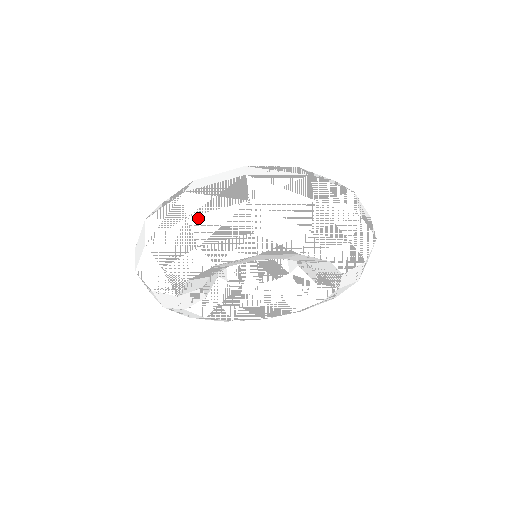
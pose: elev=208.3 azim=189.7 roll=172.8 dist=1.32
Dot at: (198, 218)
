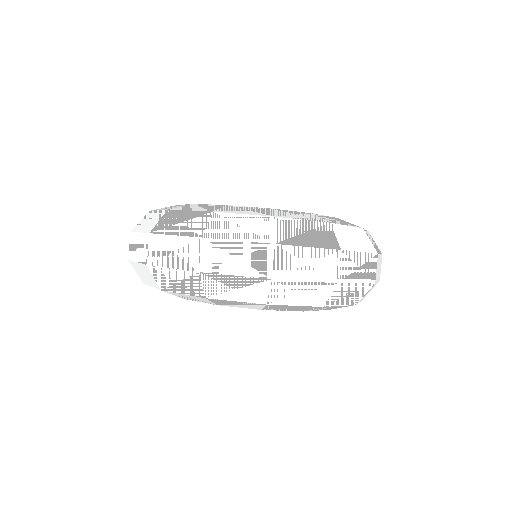
Dot at: (343, 286)
